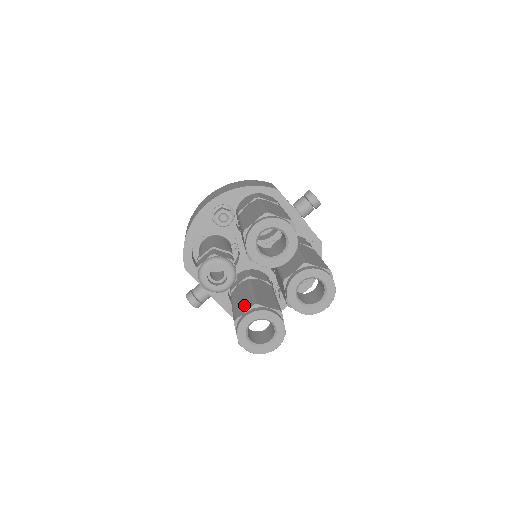
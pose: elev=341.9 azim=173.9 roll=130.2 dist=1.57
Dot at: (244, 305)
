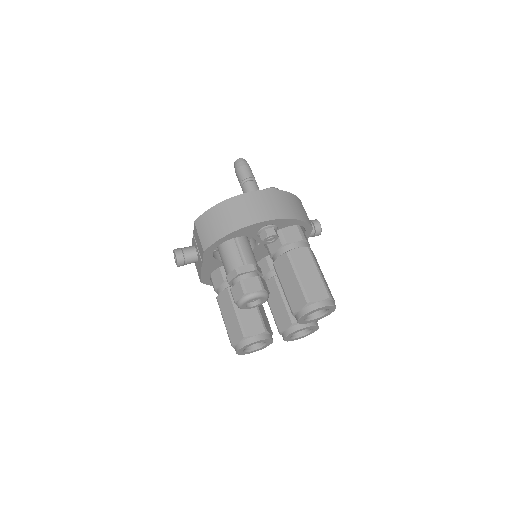
Dot at: (253, 323)
